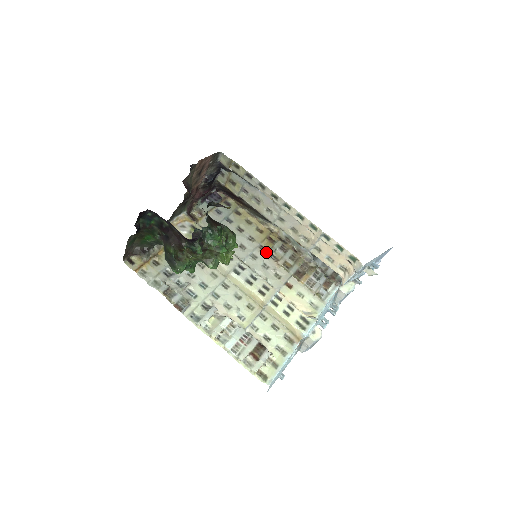
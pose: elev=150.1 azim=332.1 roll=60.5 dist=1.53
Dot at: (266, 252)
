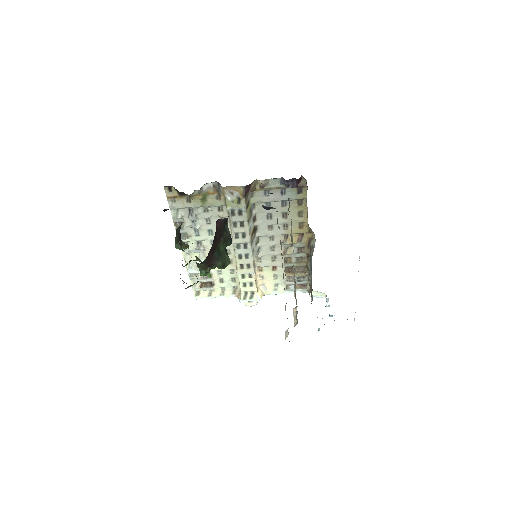
Dot at: (283, 243)
